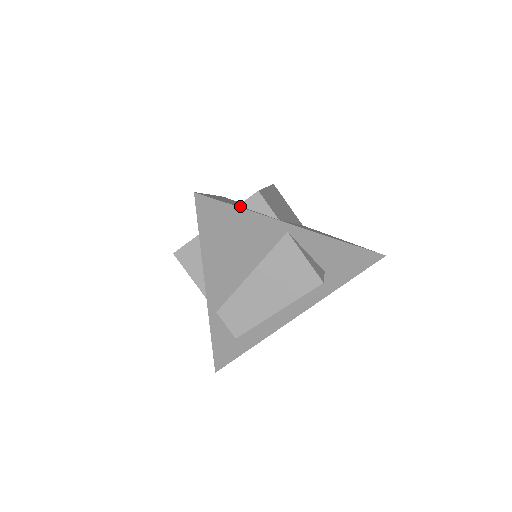
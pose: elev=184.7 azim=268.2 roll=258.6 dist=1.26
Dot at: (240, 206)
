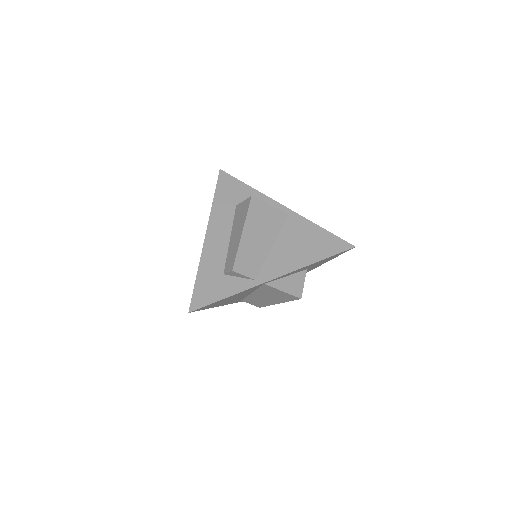
Dot at: (224, 278)
